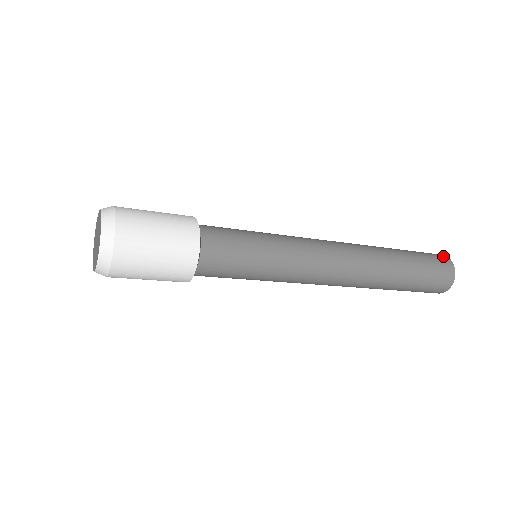
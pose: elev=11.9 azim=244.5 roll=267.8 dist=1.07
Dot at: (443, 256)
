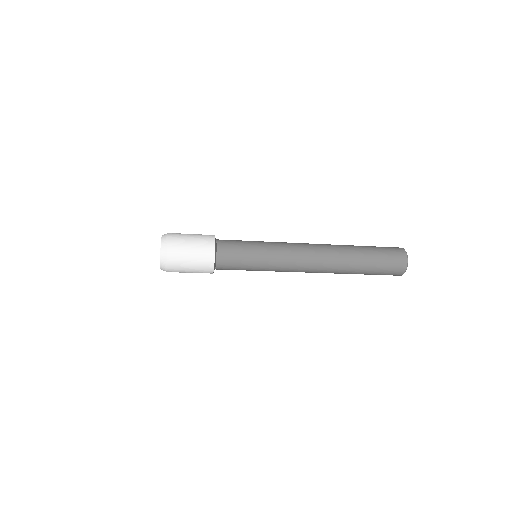
Dot at: (397, 247)
